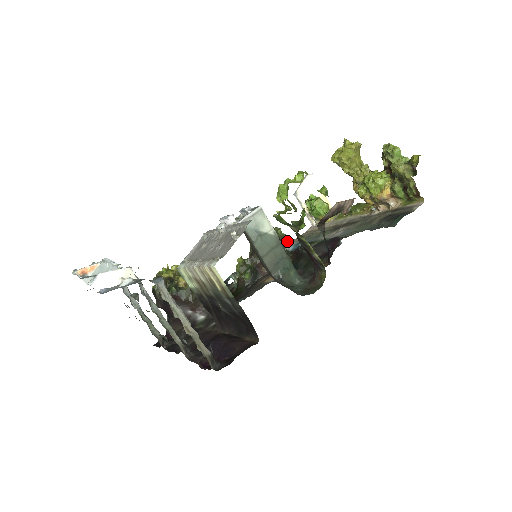
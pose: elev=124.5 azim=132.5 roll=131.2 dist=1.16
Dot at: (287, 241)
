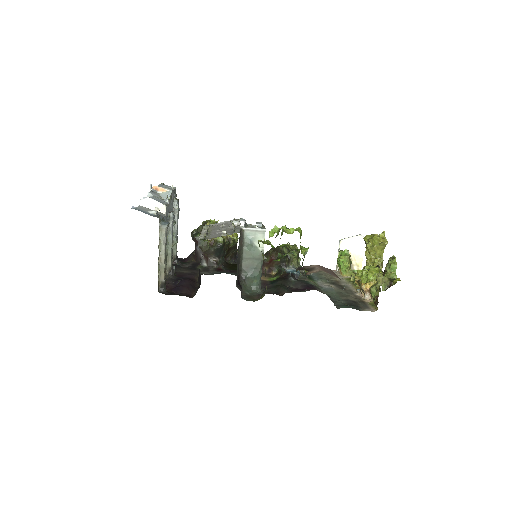
Dot at: (296, 264)
